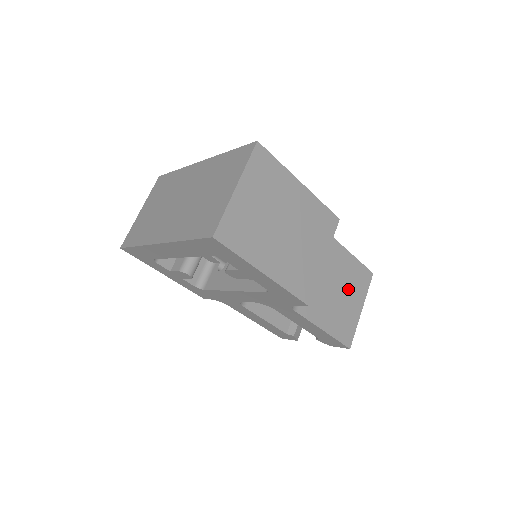
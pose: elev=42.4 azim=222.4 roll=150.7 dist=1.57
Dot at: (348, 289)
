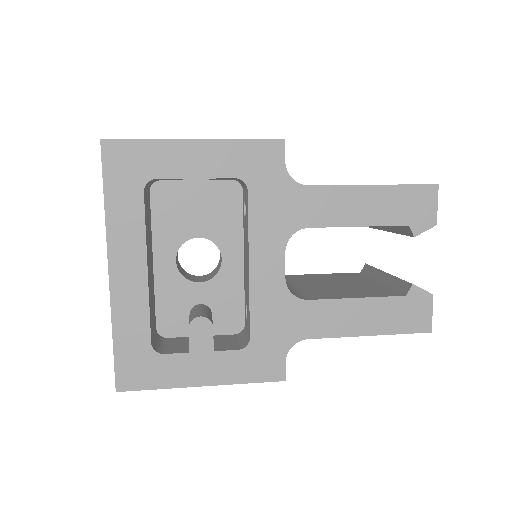
Dot at: occluded
